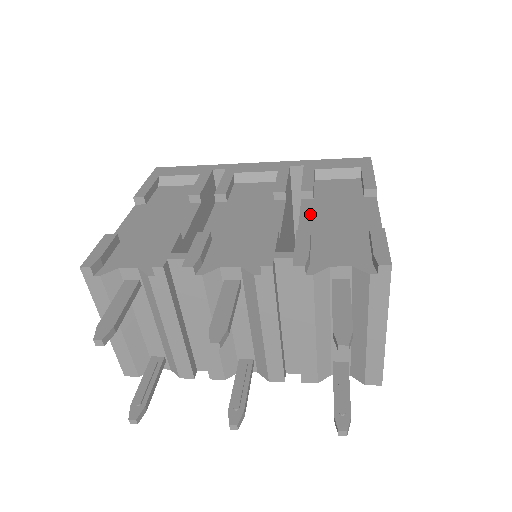
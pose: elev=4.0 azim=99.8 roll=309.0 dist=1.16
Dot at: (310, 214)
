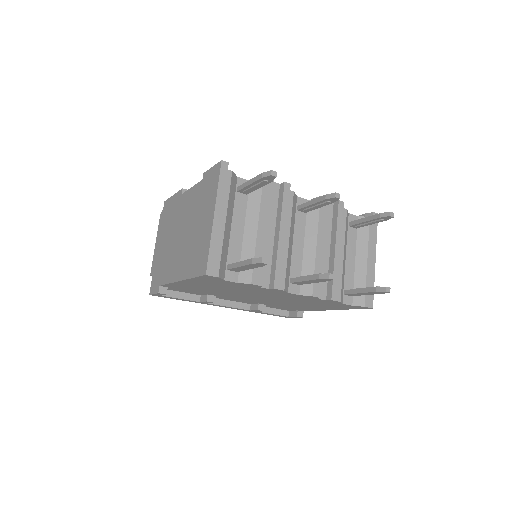
Dot at: occluded
